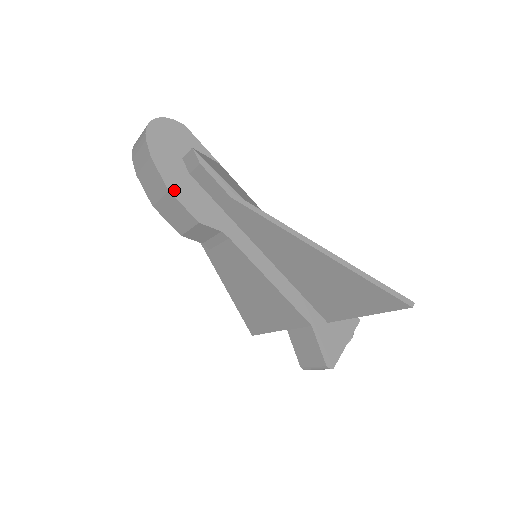
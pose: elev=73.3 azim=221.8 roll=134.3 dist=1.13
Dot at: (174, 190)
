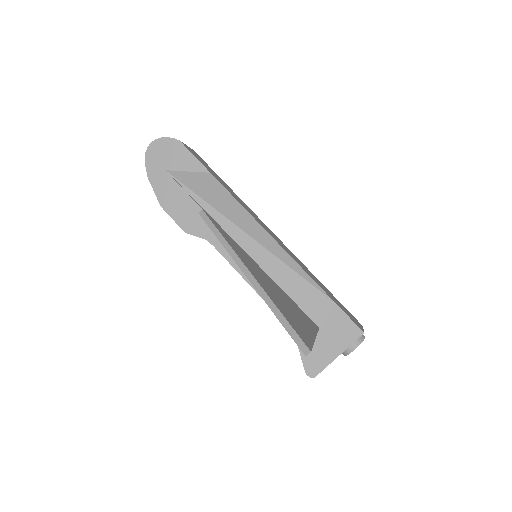
Dot at: (165, 205)
